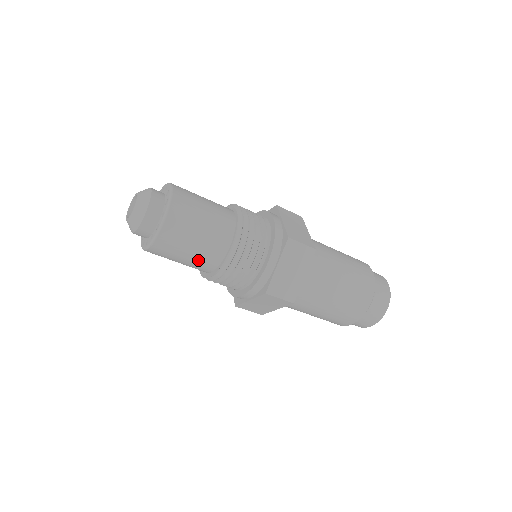
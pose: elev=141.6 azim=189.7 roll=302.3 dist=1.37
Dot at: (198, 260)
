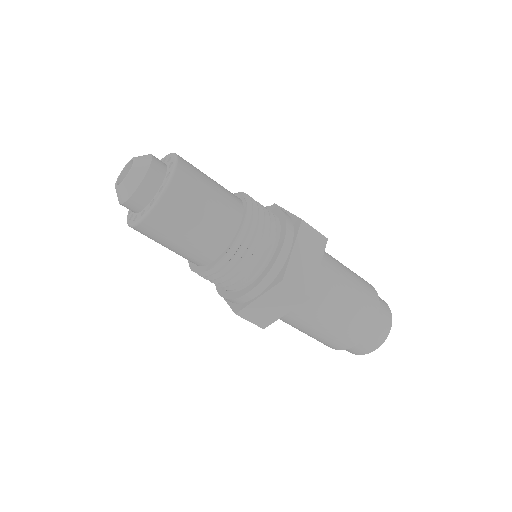
Dot at: (203, 239)
